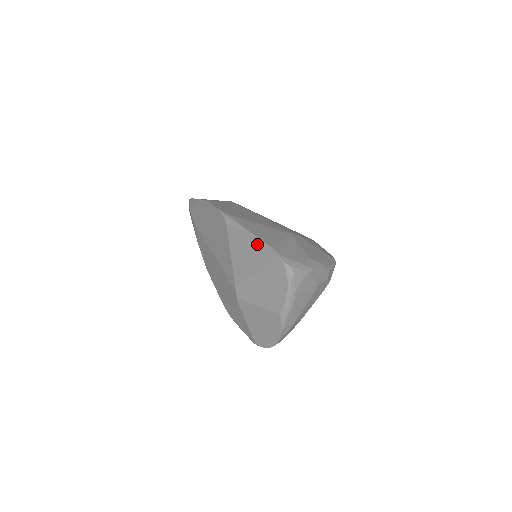
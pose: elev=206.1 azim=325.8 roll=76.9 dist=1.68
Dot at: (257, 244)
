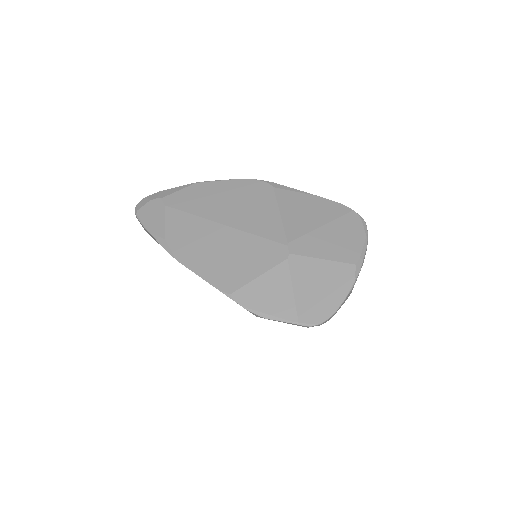
Dot at: (323, 202)
